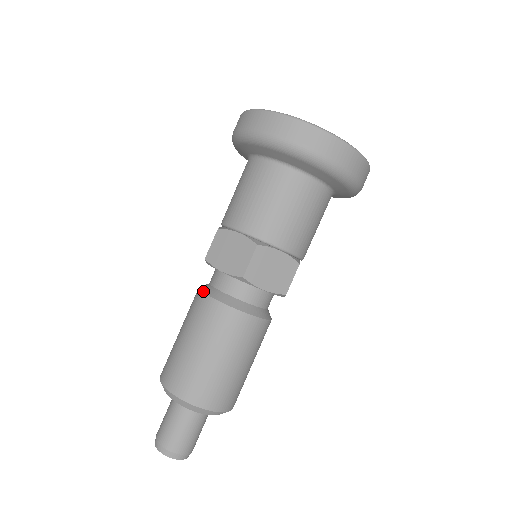
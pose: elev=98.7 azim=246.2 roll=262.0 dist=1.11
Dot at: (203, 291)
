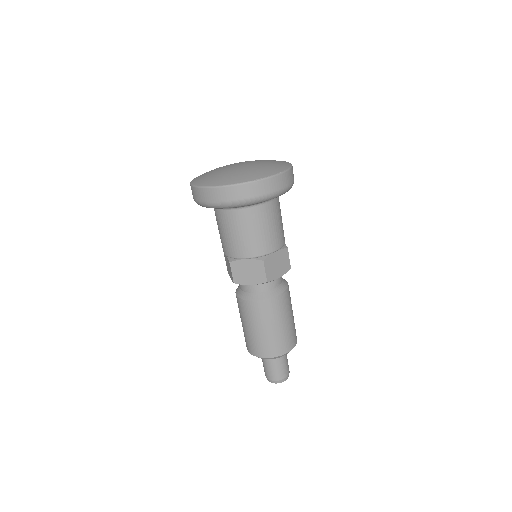
Dot at: (245, 299)
